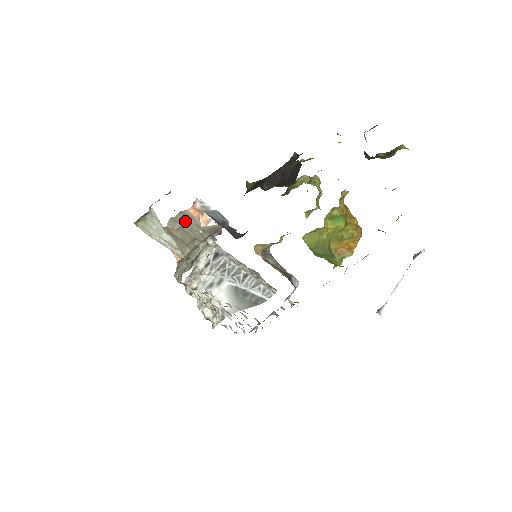
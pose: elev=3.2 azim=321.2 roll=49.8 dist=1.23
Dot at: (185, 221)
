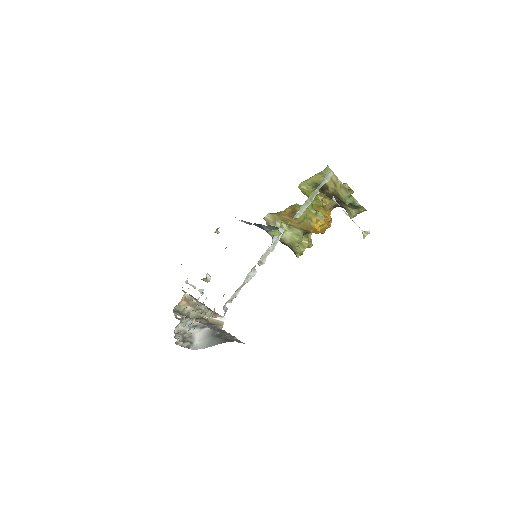
Dot at: occluded
